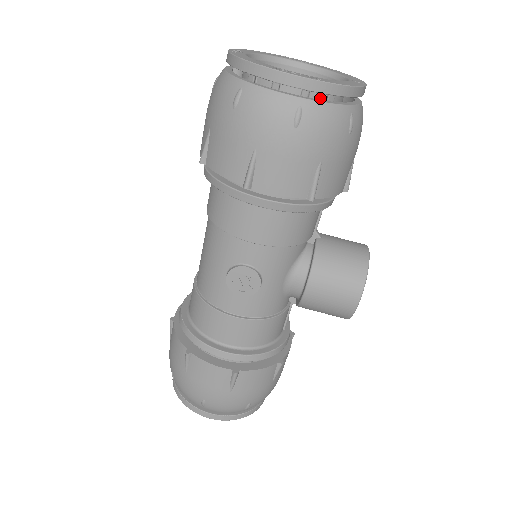
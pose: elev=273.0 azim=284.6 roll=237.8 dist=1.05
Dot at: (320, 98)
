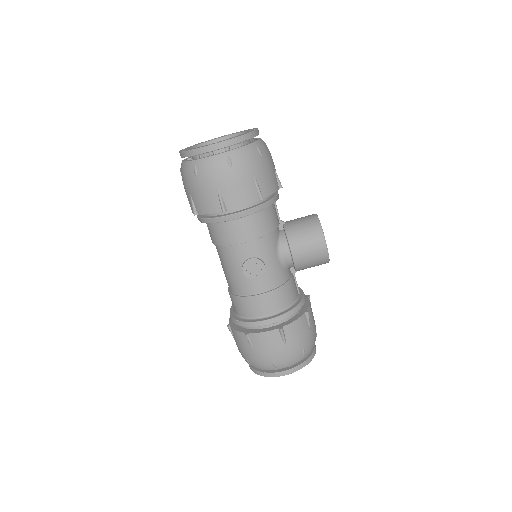
Dot at: (237, 147)
